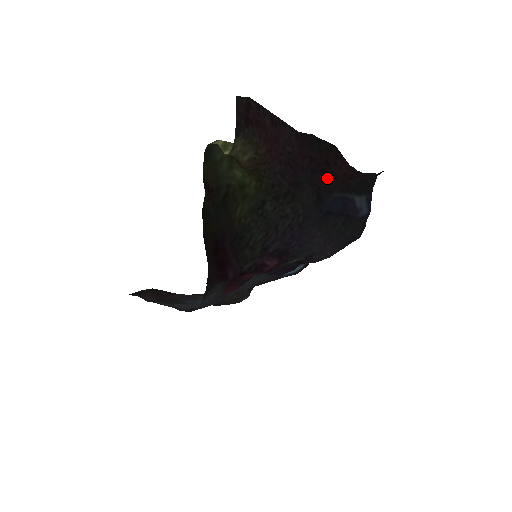
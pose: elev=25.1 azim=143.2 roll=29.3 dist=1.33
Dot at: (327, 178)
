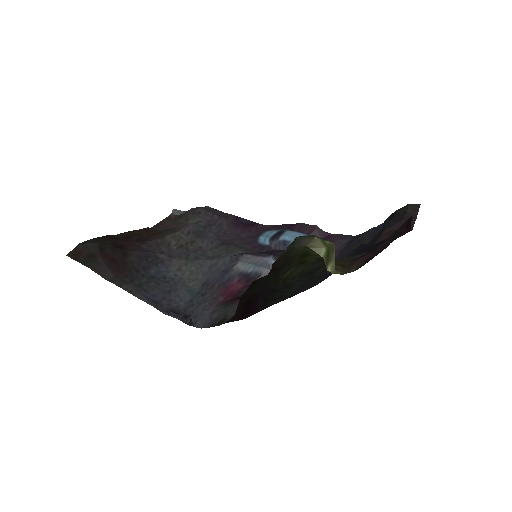
Dot at: occluded
